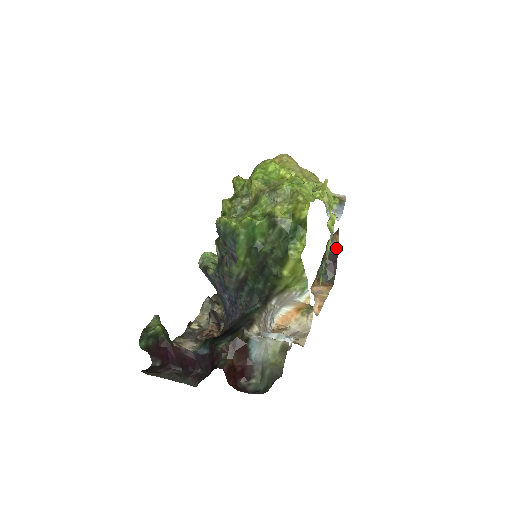
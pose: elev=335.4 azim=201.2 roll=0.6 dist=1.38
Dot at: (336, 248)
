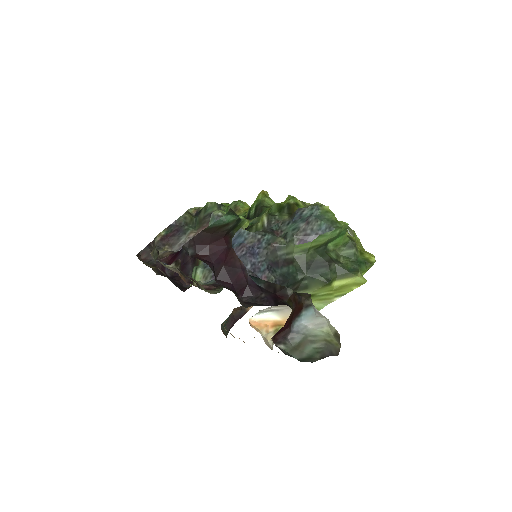
Dot at: (246, 311)
